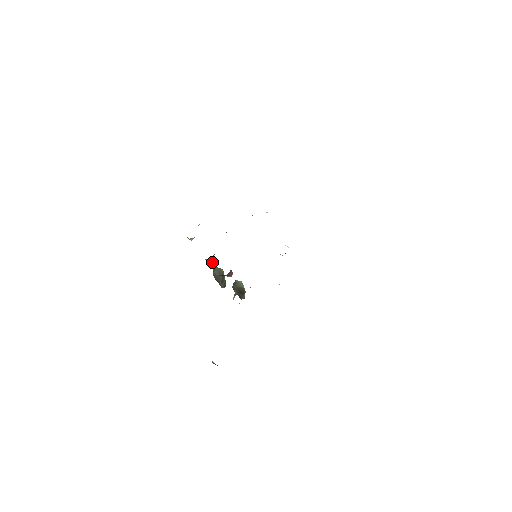
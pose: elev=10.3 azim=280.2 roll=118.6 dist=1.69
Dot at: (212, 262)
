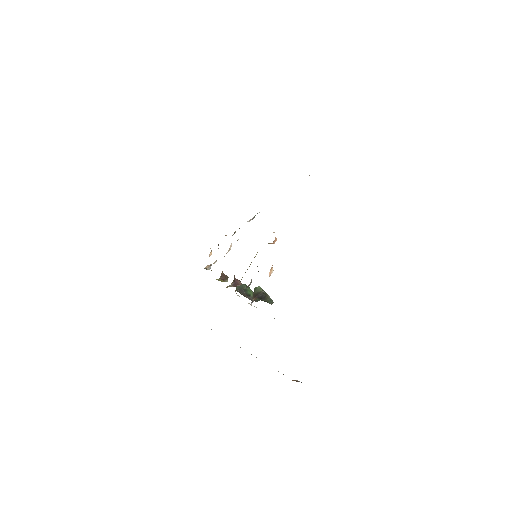
Dot at: (223, 280)
